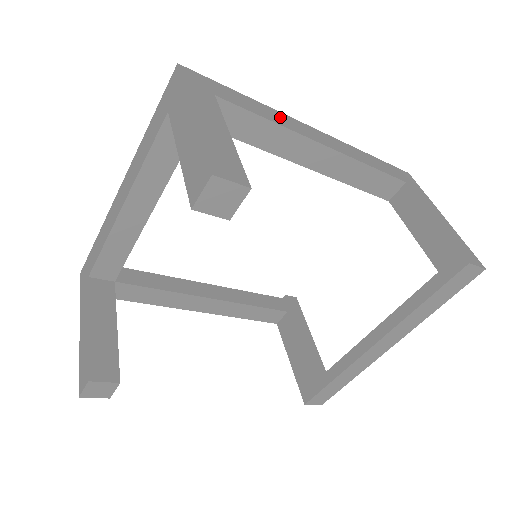
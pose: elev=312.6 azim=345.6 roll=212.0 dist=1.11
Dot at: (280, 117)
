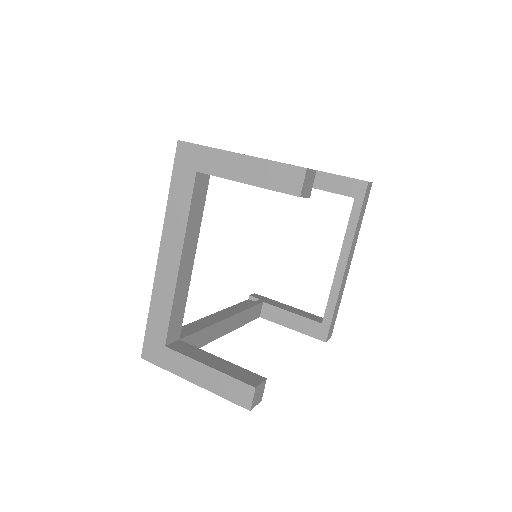
Dot at: occluded
